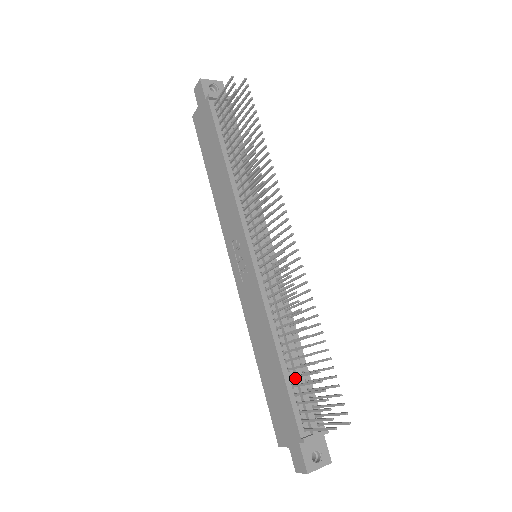
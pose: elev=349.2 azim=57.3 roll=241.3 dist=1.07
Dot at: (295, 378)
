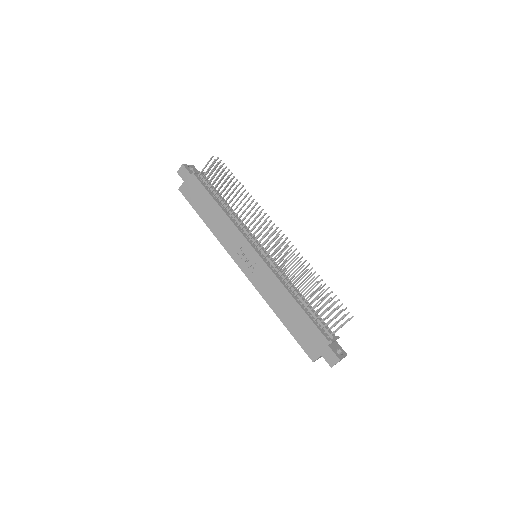
Dot at: (310, 312)
